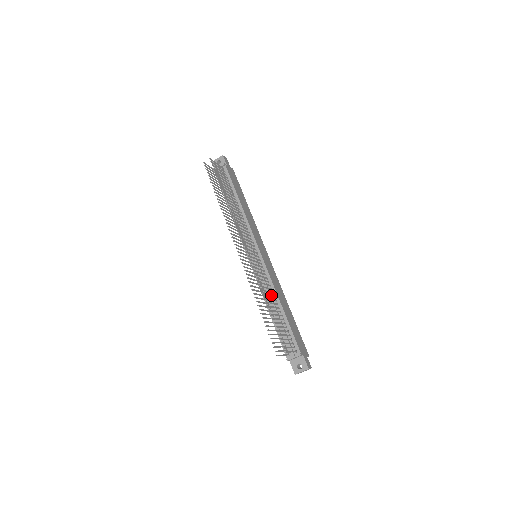
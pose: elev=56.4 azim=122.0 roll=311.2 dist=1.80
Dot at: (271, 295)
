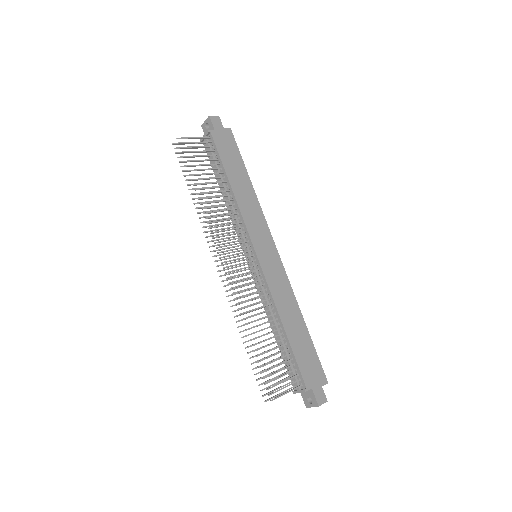
Dot at: (266, 316)
